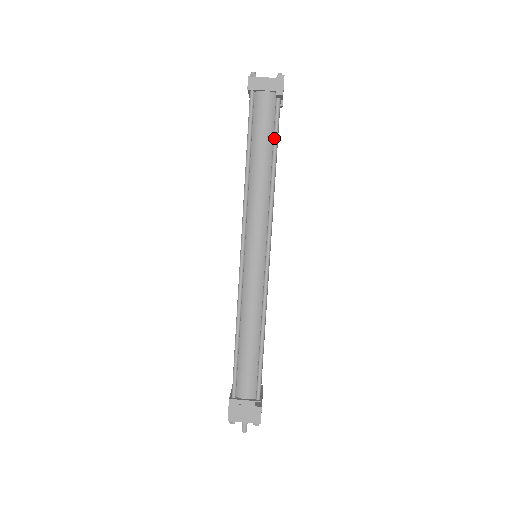
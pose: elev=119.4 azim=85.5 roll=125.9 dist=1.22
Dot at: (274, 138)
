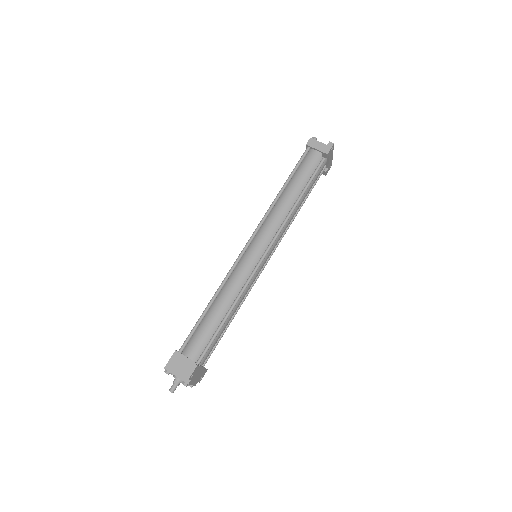
Dot at: (309, 180)
